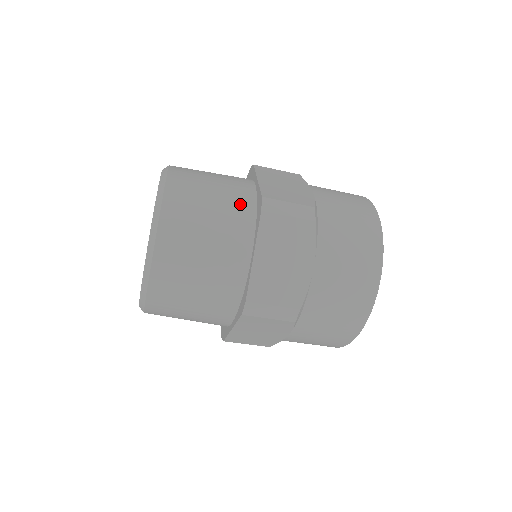
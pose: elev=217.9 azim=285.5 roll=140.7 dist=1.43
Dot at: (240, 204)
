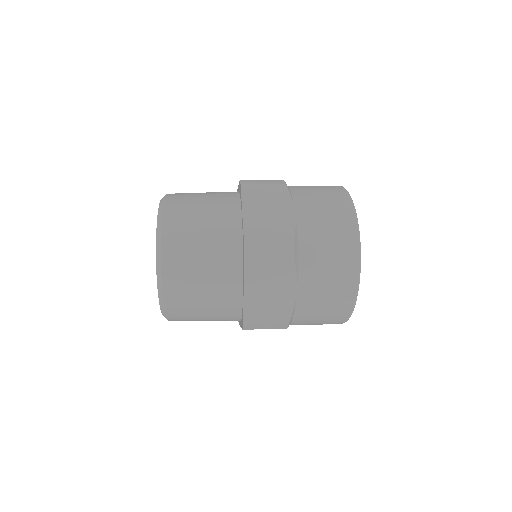
Dot at: (228, 245)
